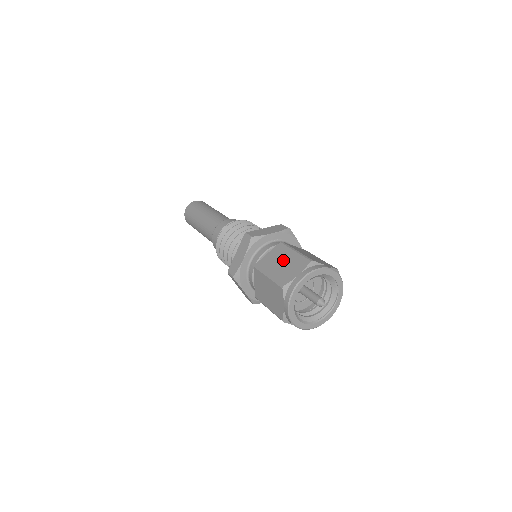
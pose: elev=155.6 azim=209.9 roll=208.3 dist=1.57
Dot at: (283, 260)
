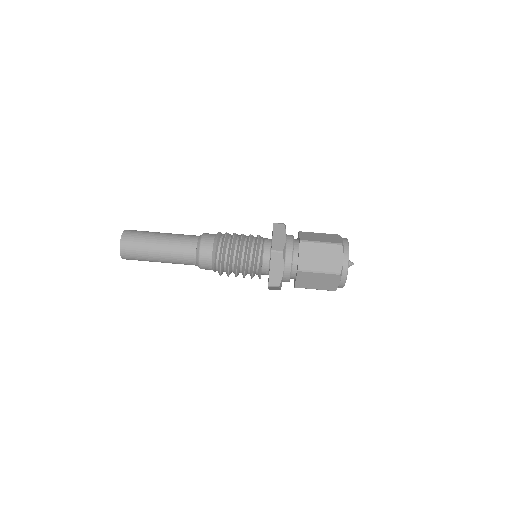
Dot at: (316, 280)
